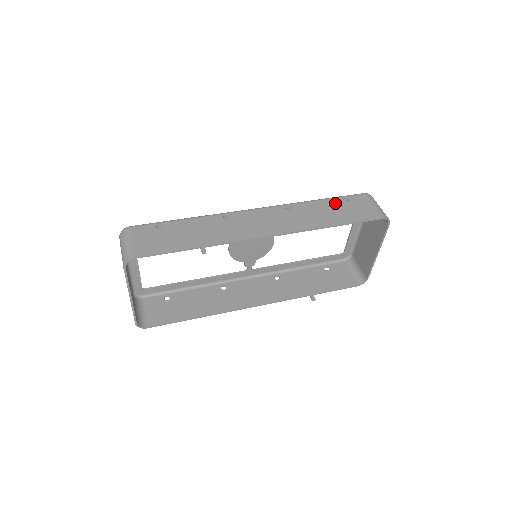
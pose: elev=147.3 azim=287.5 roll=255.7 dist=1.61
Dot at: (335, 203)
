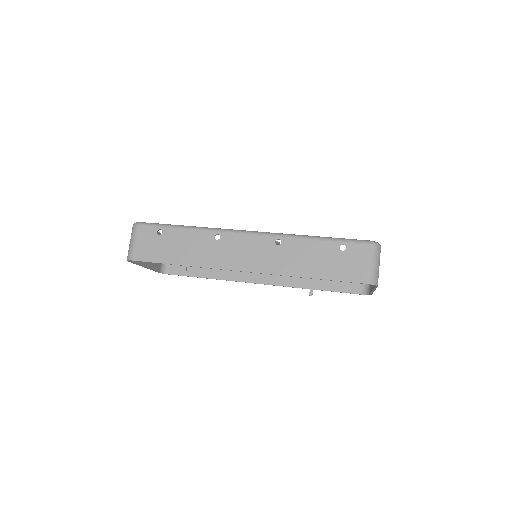
Dot at: (328, 248)
